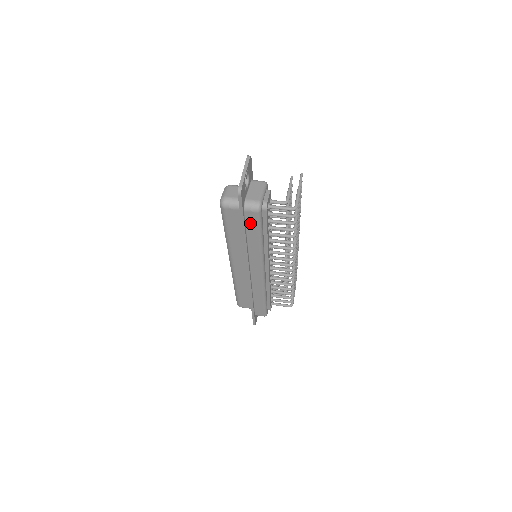
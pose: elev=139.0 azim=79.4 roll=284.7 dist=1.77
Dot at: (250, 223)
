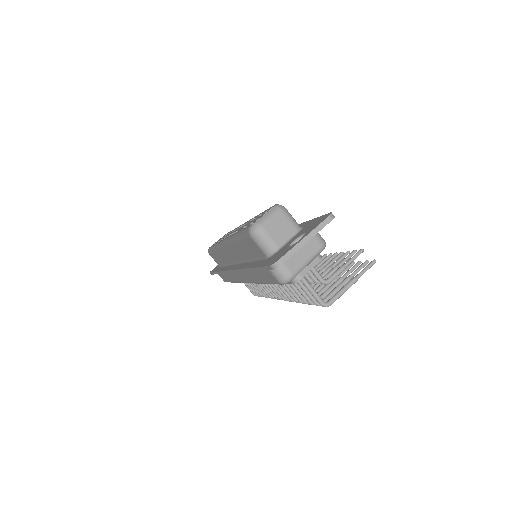
Dot at: (264, 273)
